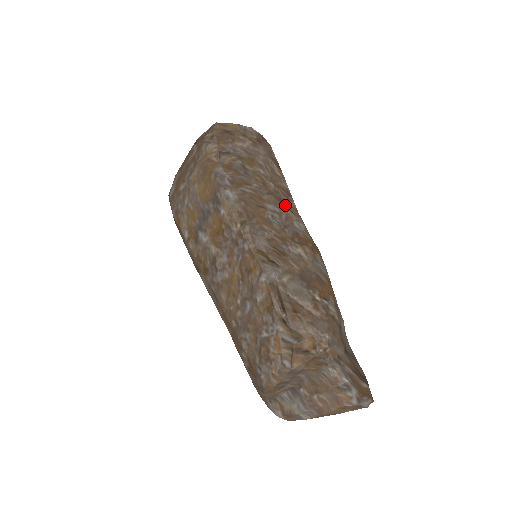
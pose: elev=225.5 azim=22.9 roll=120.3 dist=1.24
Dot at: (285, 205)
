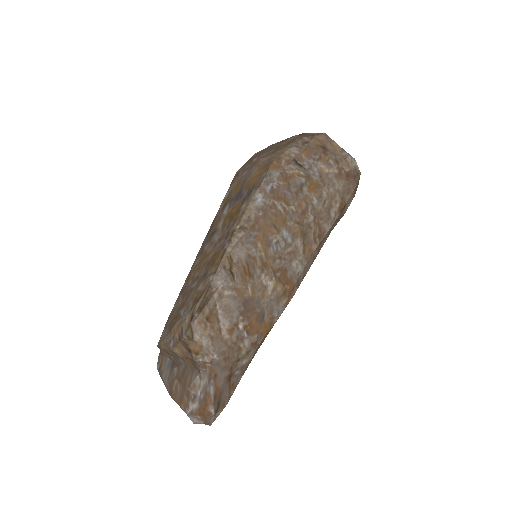
Dot at: (304, 242)
